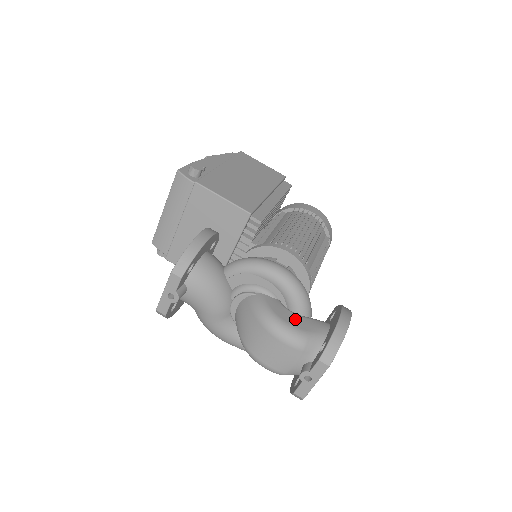
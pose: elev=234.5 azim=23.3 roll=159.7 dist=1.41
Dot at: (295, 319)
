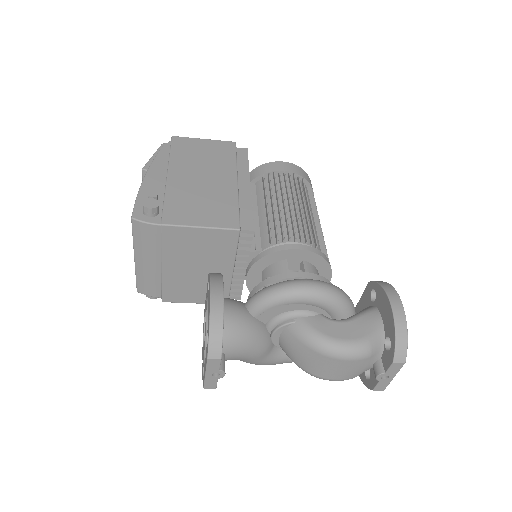
Dot at: (348, 329)
